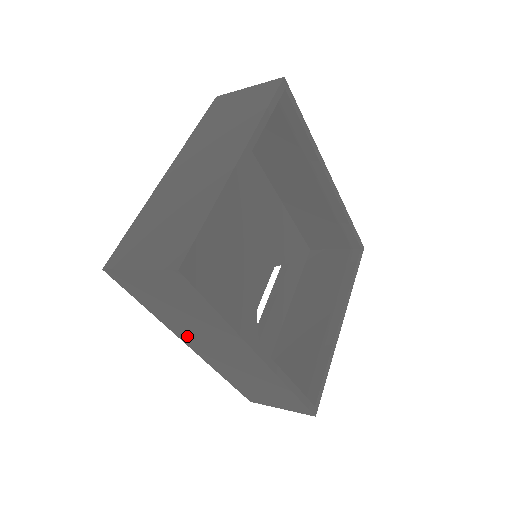
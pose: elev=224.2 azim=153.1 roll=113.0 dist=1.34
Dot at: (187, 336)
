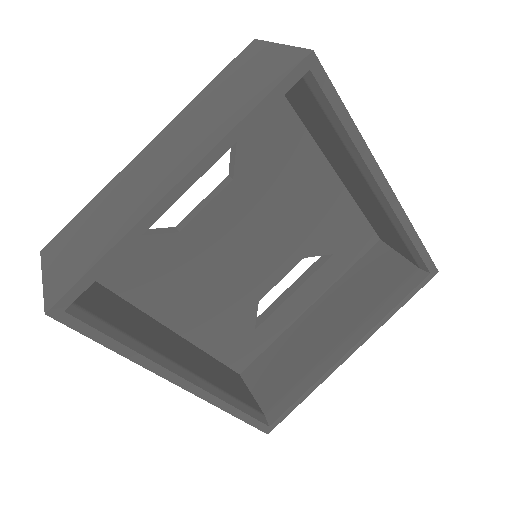
Dot at: occluded
